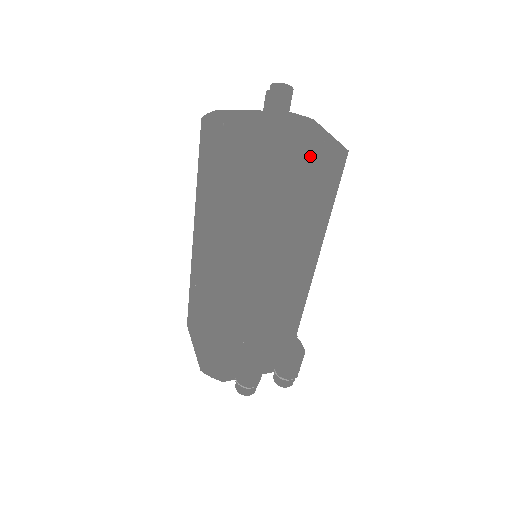
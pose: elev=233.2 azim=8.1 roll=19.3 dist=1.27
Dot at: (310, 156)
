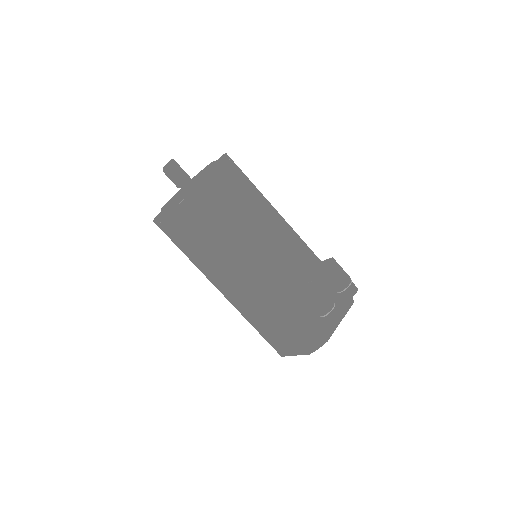
Dot at: occluded
